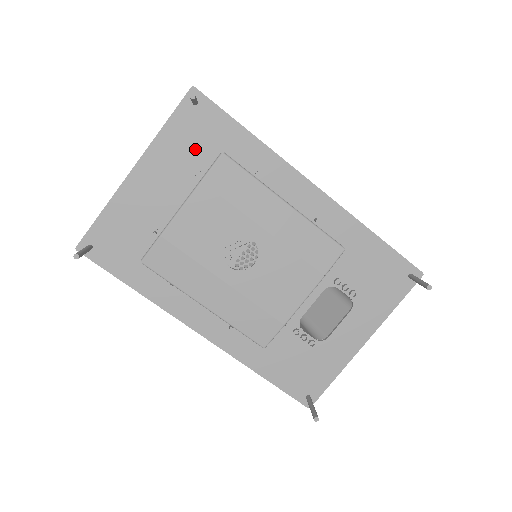
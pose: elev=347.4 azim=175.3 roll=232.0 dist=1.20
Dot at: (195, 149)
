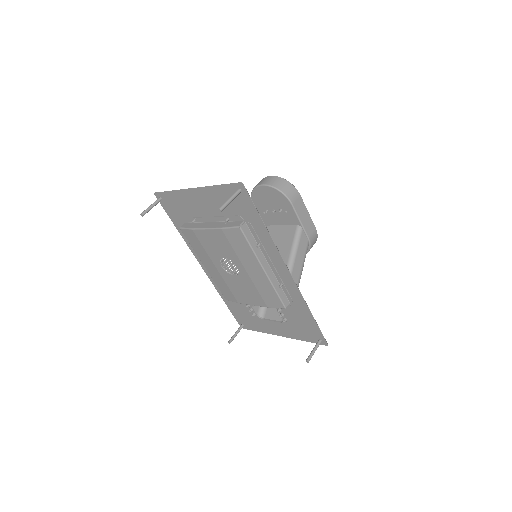
Dot at: (231, 208)
